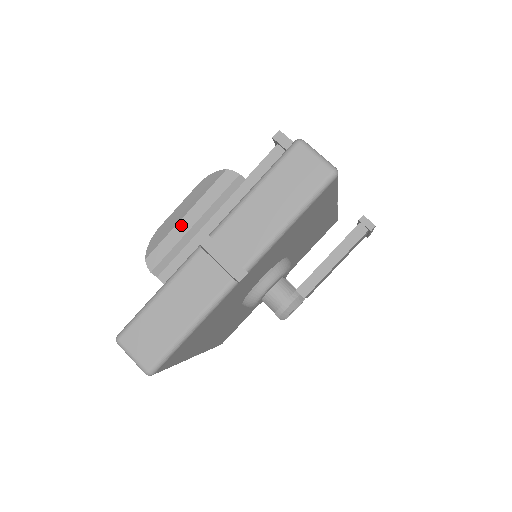
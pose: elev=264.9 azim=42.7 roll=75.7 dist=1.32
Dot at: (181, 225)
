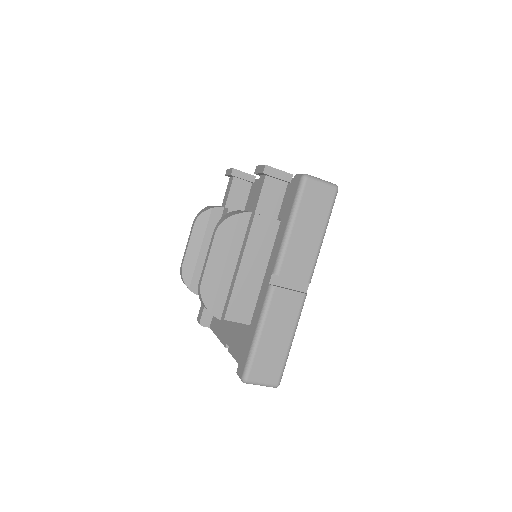
Dot at: (226, 273)
